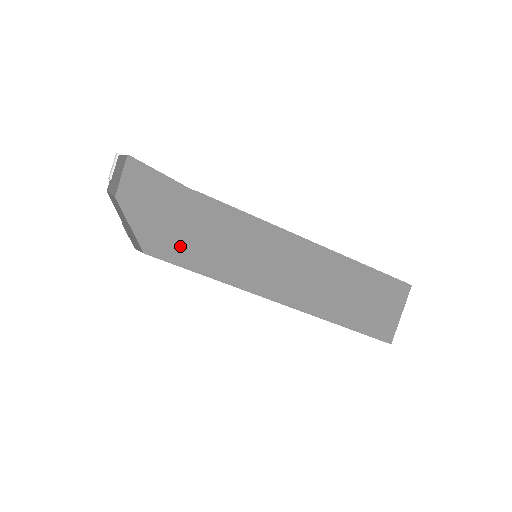
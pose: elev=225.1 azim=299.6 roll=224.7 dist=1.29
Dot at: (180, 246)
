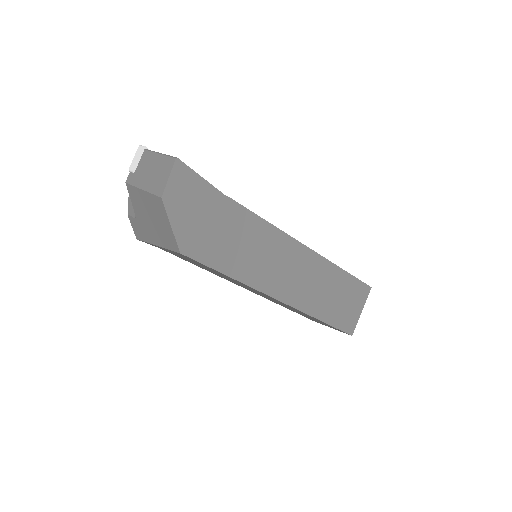
Dot at: (210, 247)
